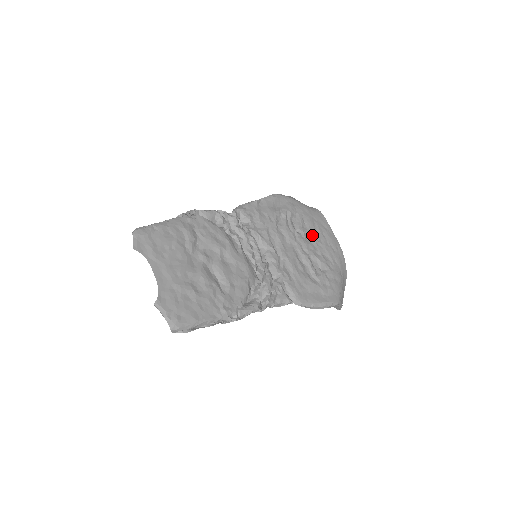
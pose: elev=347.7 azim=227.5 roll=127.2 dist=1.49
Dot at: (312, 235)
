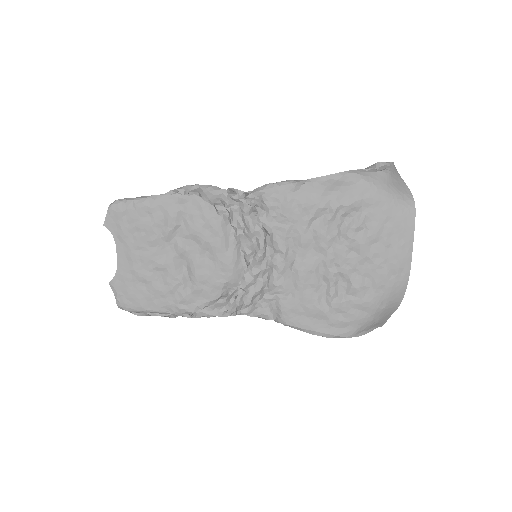
Dot at: (364, 247)
